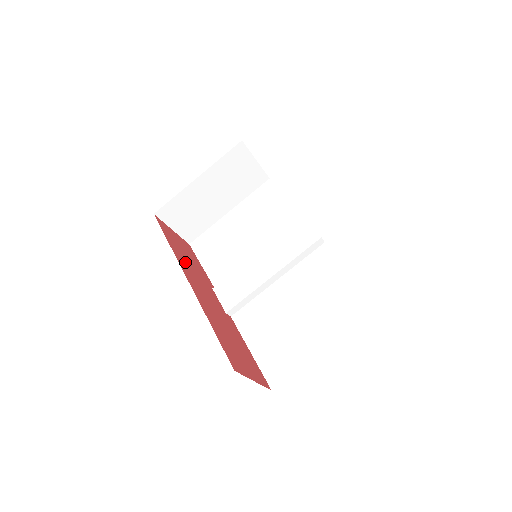
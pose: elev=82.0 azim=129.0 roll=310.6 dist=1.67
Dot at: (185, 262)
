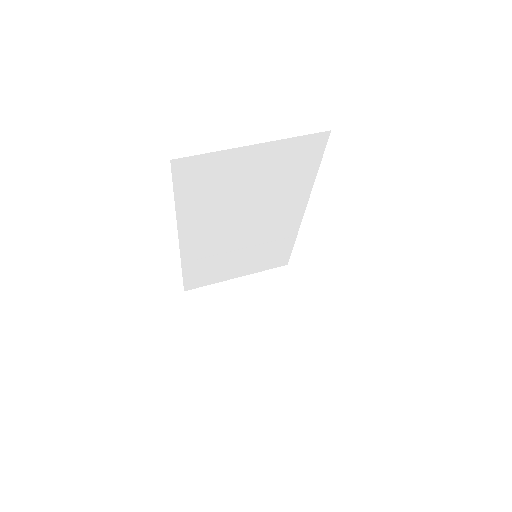
Dot at: occluded
